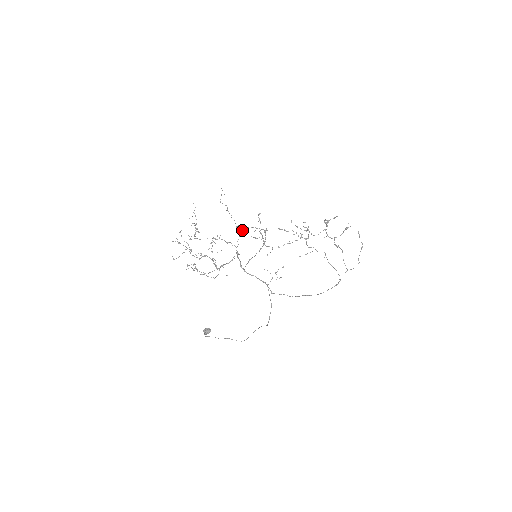
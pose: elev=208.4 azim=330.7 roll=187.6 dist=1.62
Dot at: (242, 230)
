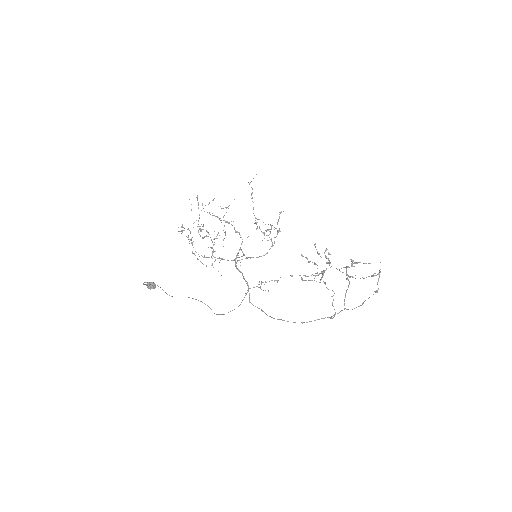
Dot at: occluded
